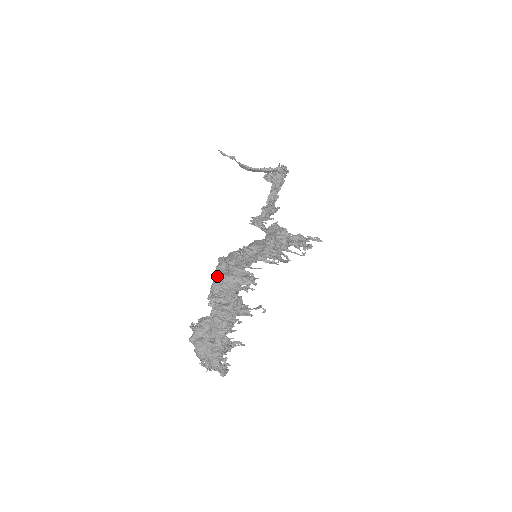
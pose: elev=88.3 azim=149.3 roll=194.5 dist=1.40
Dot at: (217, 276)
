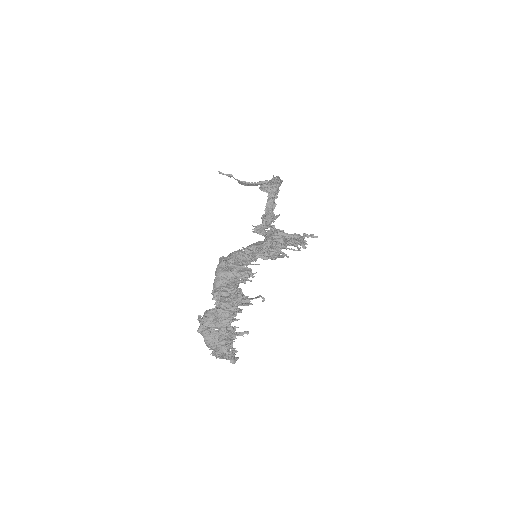
Dot at: (218, 273)
